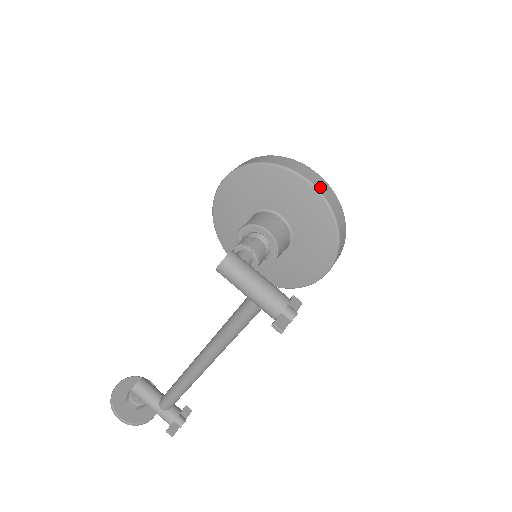
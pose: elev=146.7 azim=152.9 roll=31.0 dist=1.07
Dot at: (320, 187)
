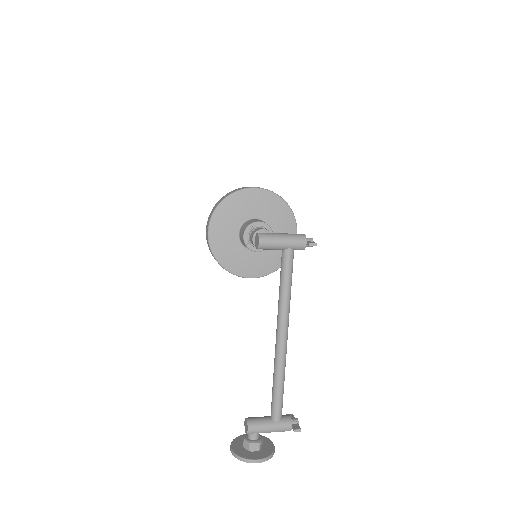
Dot at: (262, 188)
